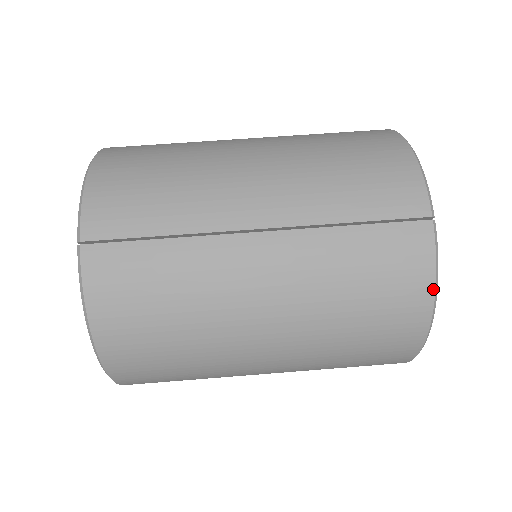
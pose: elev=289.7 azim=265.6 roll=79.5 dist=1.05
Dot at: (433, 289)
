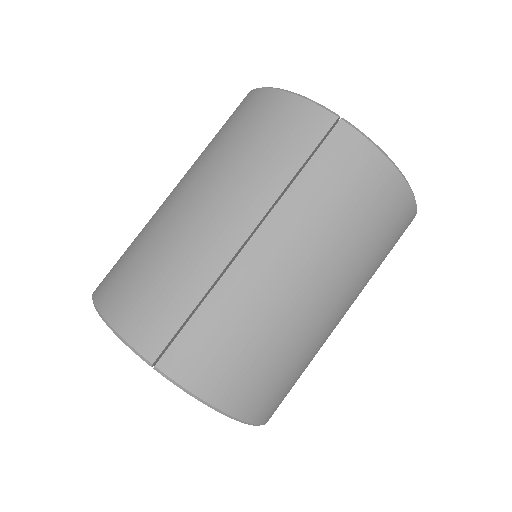
Dot at: (385, 158)
